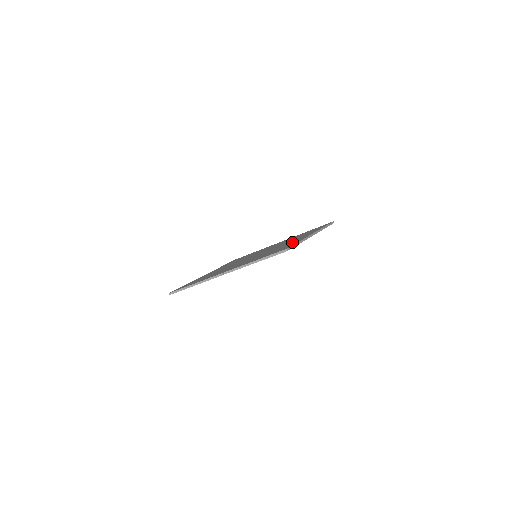
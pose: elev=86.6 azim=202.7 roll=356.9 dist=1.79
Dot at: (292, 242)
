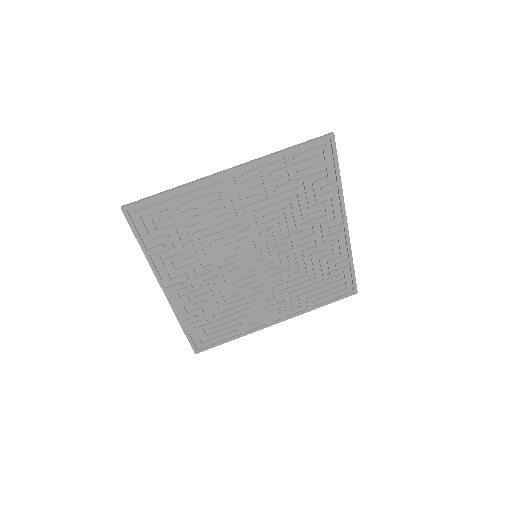
Dot at: (321, 206)
